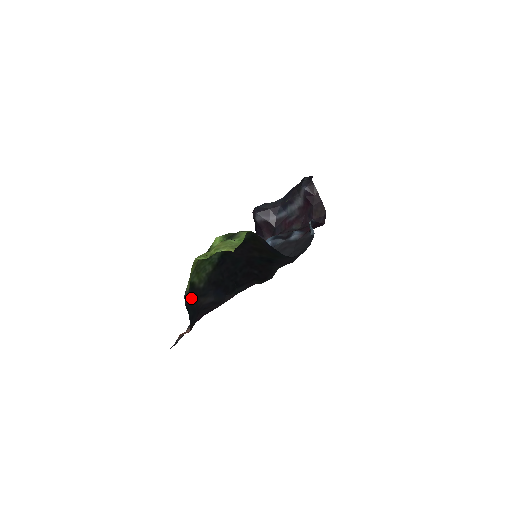
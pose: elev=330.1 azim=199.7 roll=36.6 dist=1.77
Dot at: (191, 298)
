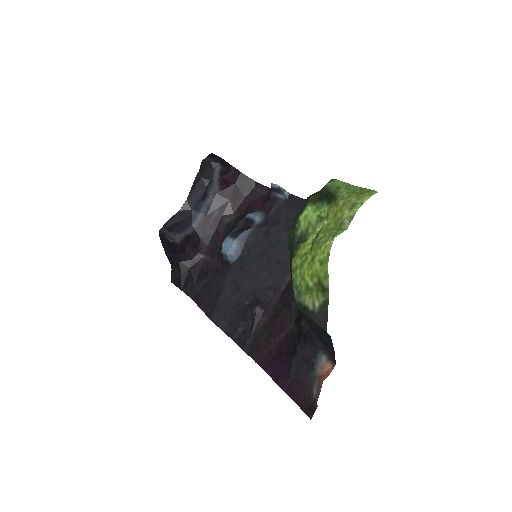
Dot at: (308, 322)
